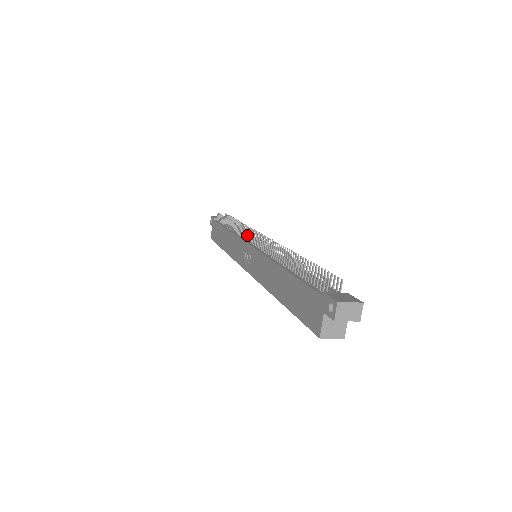
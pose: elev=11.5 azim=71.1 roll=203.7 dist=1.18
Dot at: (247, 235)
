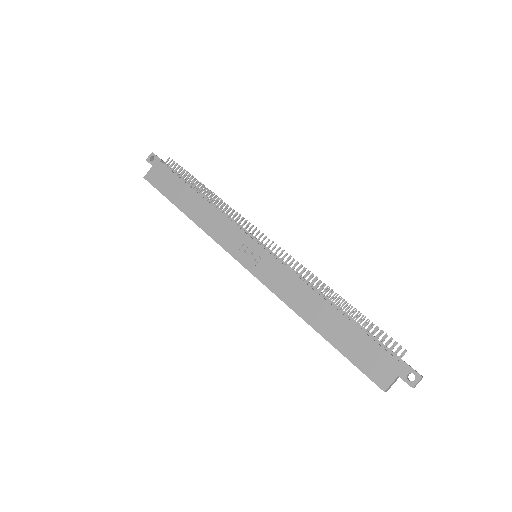
Dot at: (250, 229)
